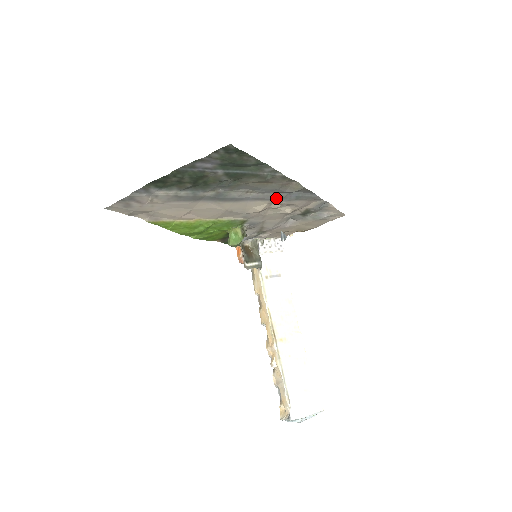
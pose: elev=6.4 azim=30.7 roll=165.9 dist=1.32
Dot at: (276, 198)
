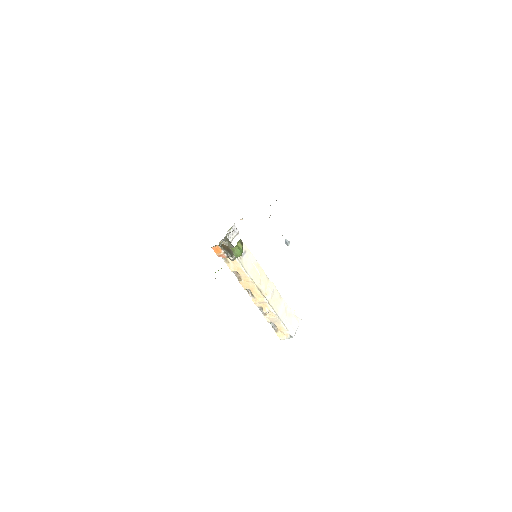
Dot at: occluded
